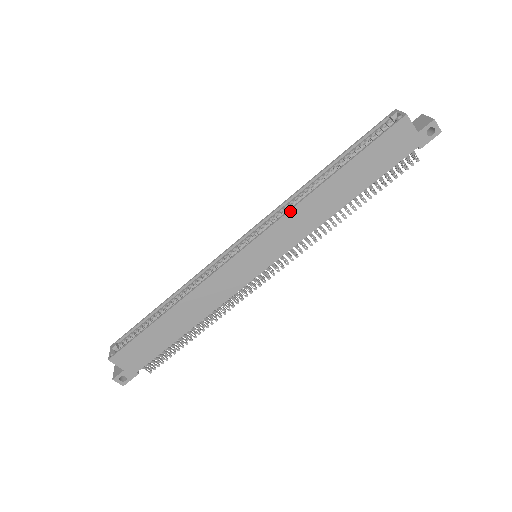
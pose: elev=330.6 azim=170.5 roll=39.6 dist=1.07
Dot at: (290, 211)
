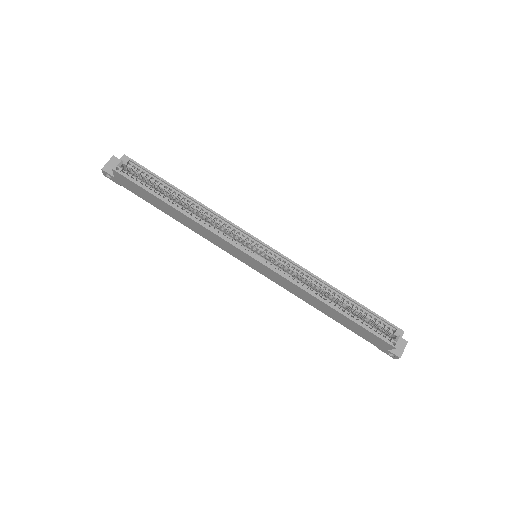
Dot at: (297, 286)
